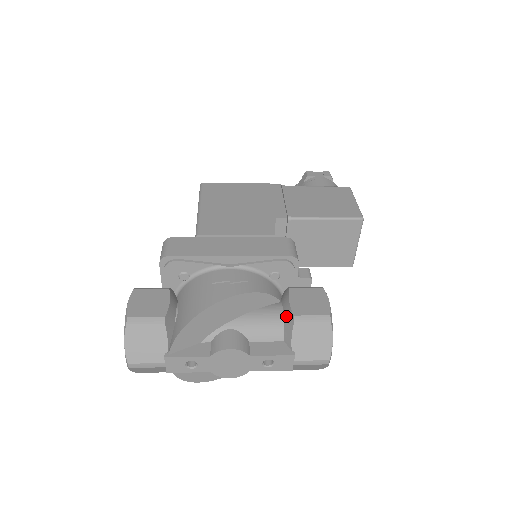
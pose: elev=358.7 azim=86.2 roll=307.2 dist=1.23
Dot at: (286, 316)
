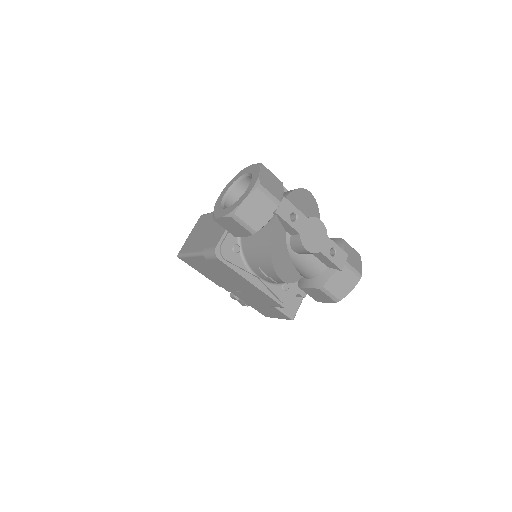
Dot at: occluded
